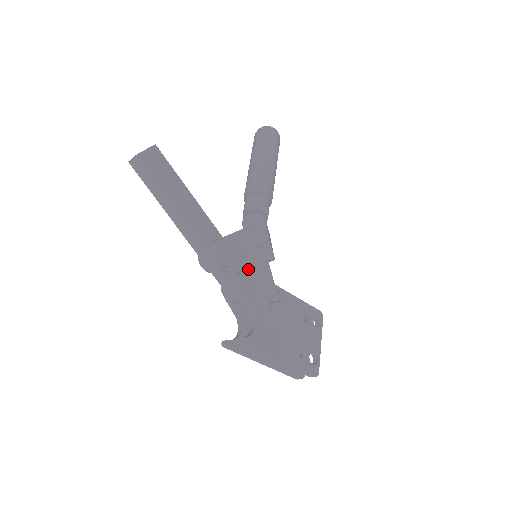
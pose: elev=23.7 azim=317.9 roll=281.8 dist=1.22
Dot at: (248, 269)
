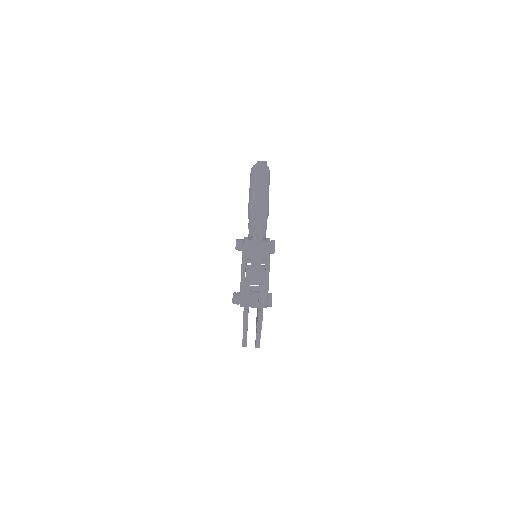
Dot at: (265, 266)
